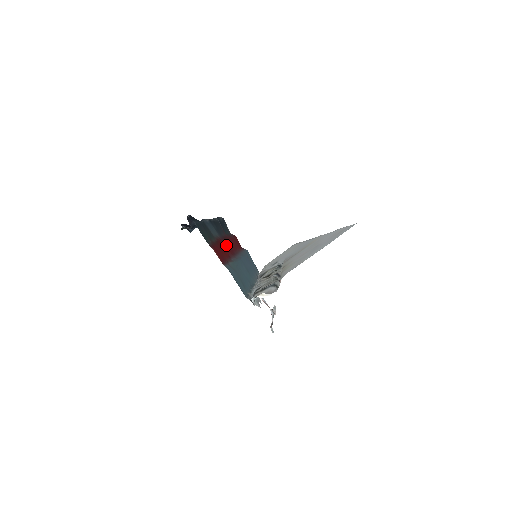
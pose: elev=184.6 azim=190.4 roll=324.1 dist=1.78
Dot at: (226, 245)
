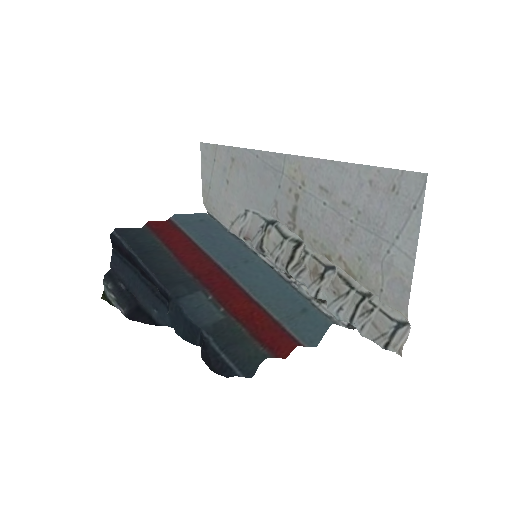
Dot at: (218, 288)
